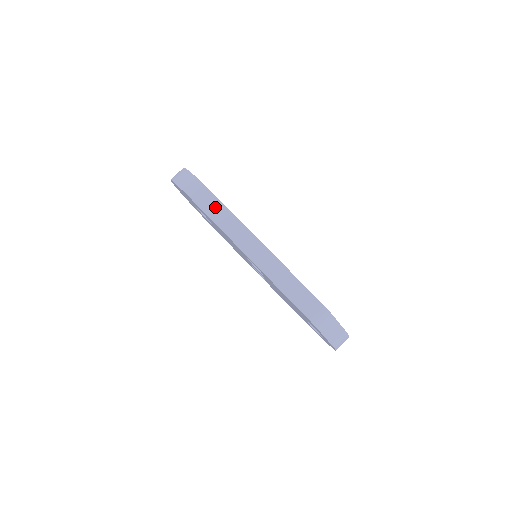
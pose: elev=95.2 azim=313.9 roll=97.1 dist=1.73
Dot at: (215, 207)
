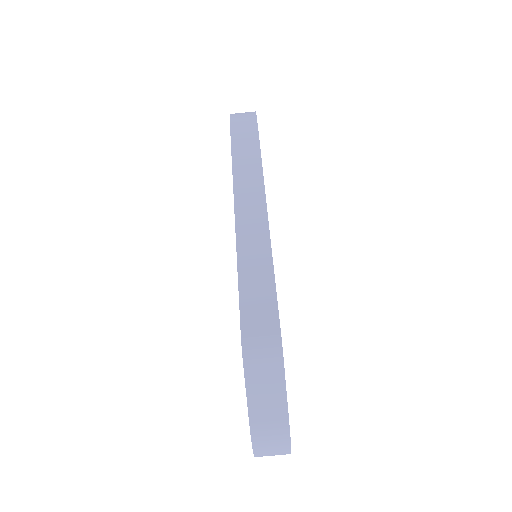
Dot at: (248, 145)
